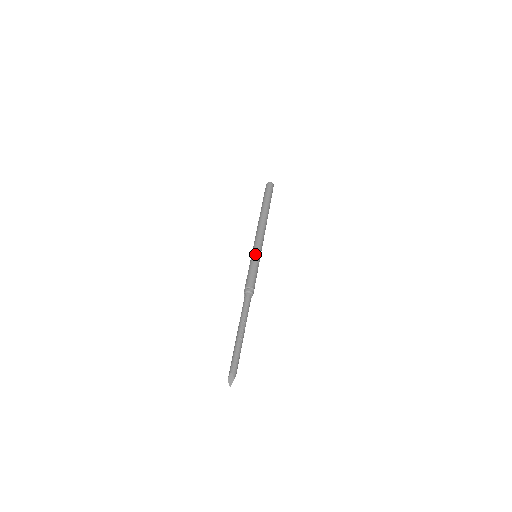
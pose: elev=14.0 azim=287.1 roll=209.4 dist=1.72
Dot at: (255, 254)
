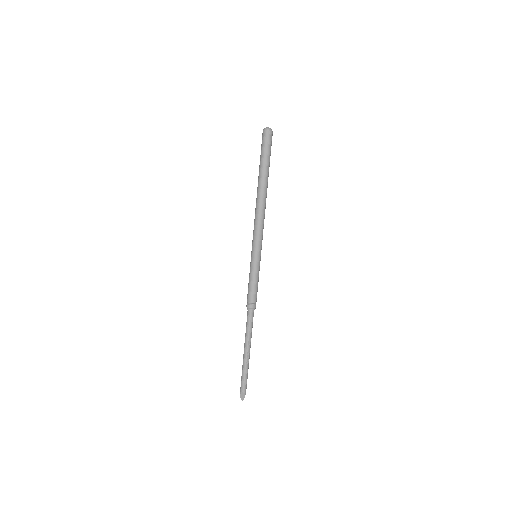
Dot at: (255, 259)
